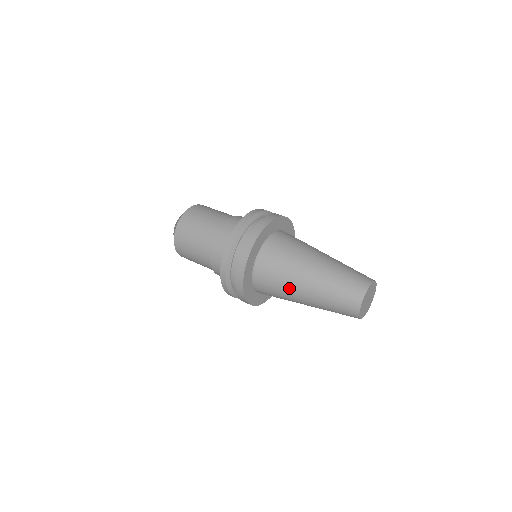
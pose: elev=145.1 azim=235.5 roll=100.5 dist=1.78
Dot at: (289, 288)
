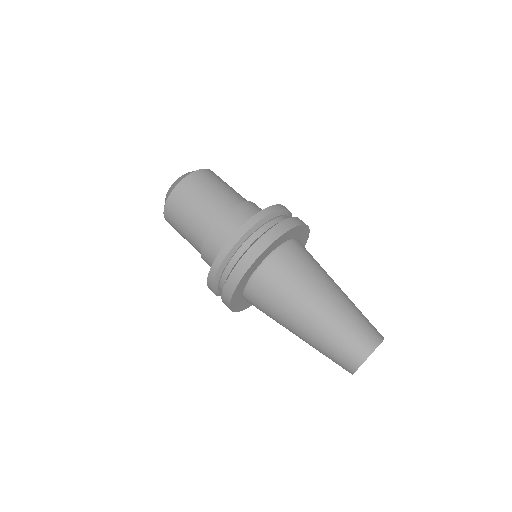
Dot at: (289, 309)
